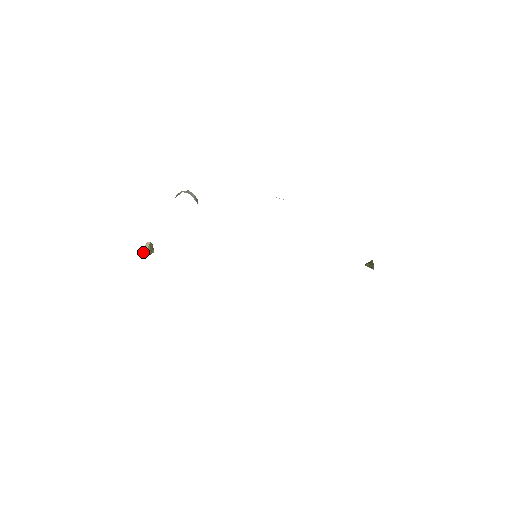
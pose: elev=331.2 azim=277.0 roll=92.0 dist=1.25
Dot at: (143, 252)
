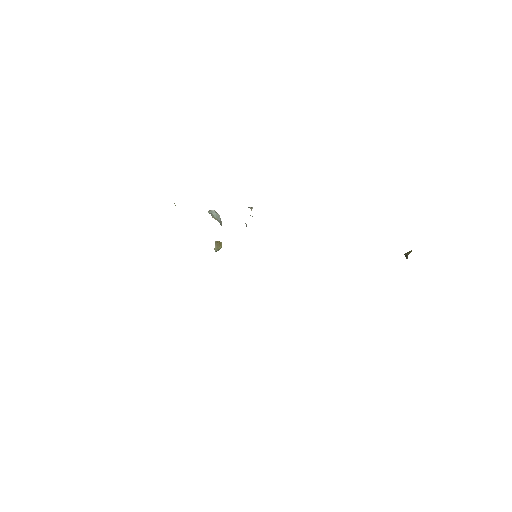
Dot at: (214, 248)
